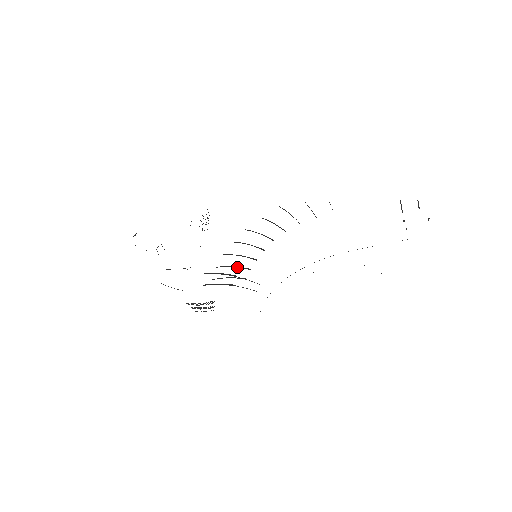
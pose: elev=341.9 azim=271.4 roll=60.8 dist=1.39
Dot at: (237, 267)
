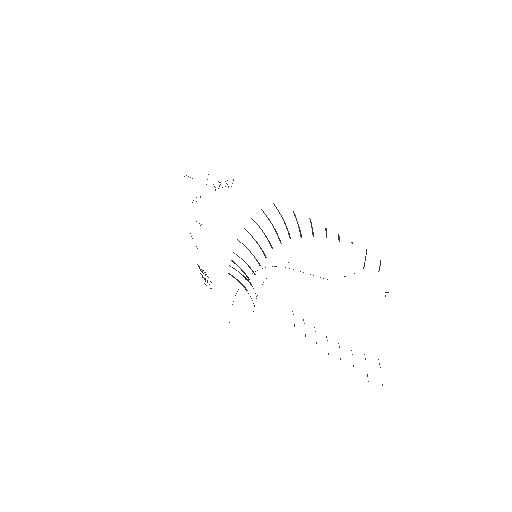
Dot at: (248, 265)
